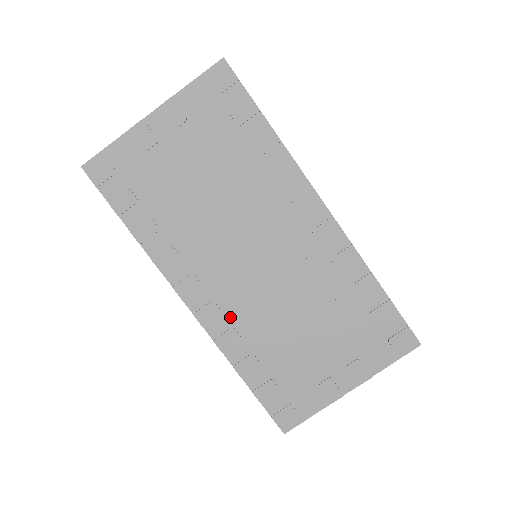
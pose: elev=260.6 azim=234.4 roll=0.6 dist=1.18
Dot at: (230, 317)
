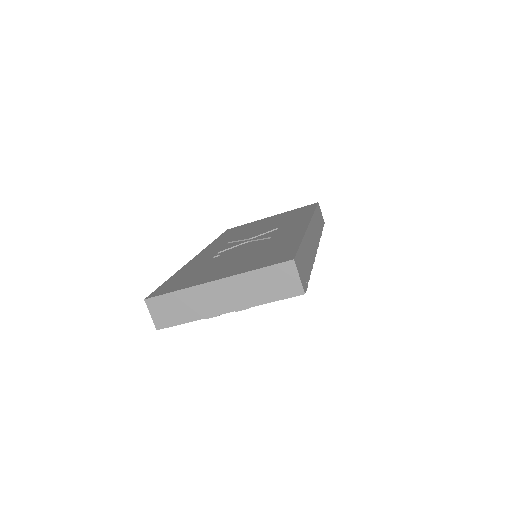
Dot at: occluded
